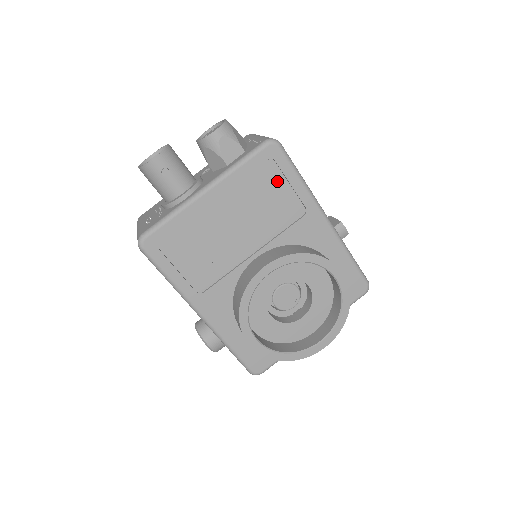
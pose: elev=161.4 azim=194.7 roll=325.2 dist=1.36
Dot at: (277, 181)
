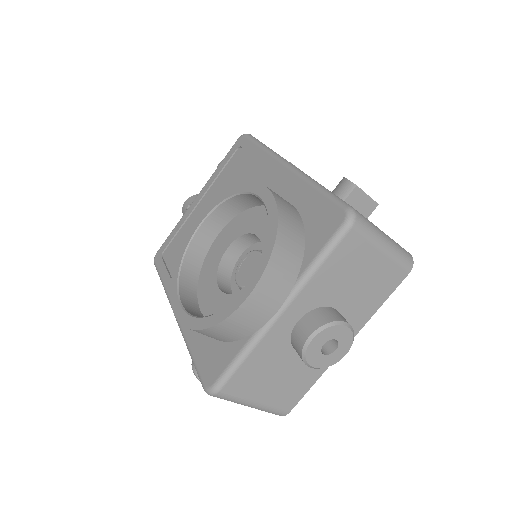
Dot at: (243, 160)
